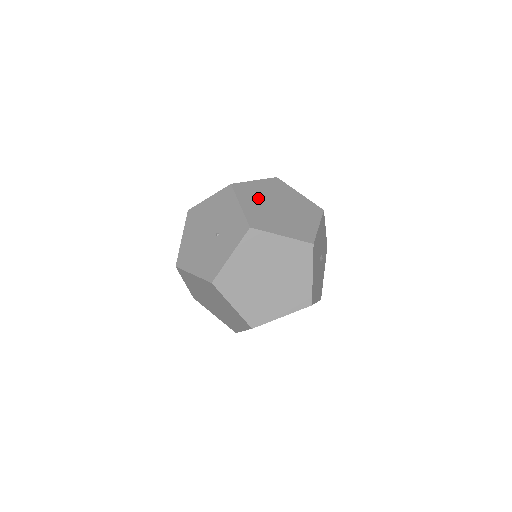
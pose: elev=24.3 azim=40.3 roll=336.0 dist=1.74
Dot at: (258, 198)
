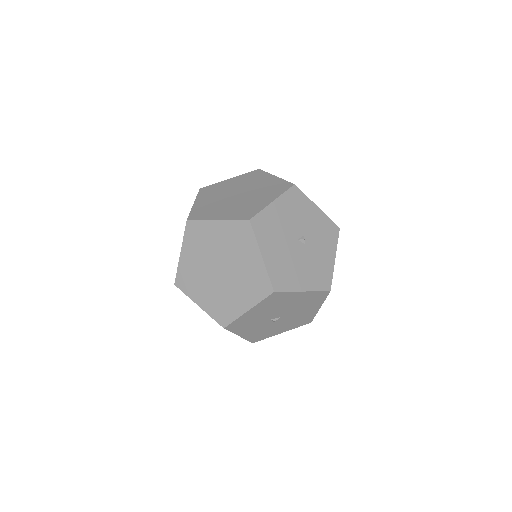
Dot at: (219, 193)
